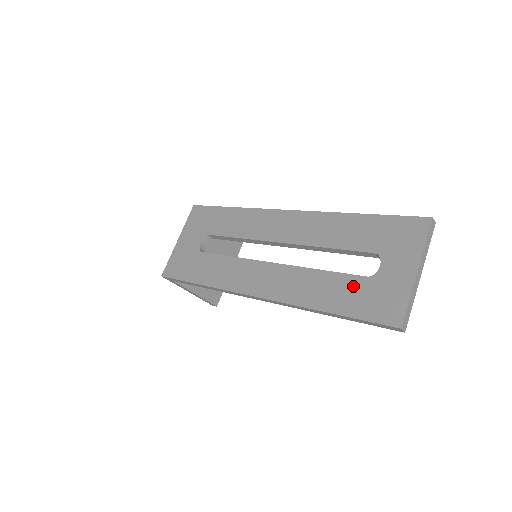
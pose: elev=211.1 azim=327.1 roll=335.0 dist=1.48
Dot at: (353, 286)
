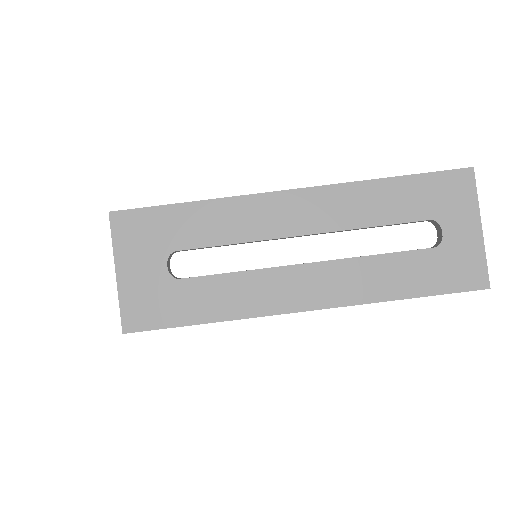
Dot at: (424, 262)
